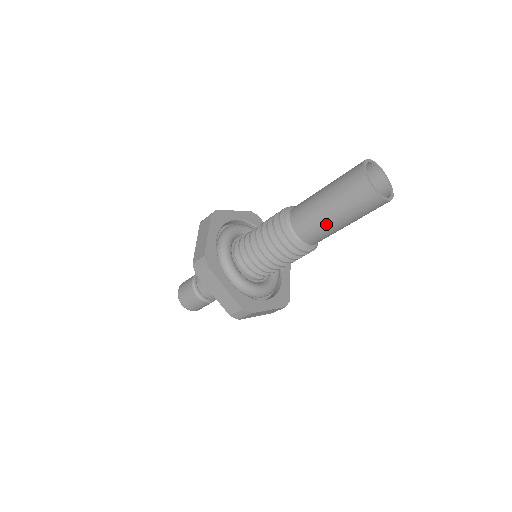
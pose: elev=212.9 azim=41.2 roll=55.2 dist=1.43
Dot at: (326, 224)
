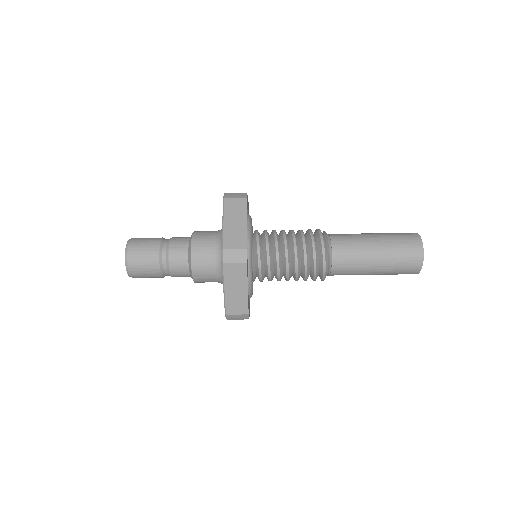
Dot at: (364, 269)
